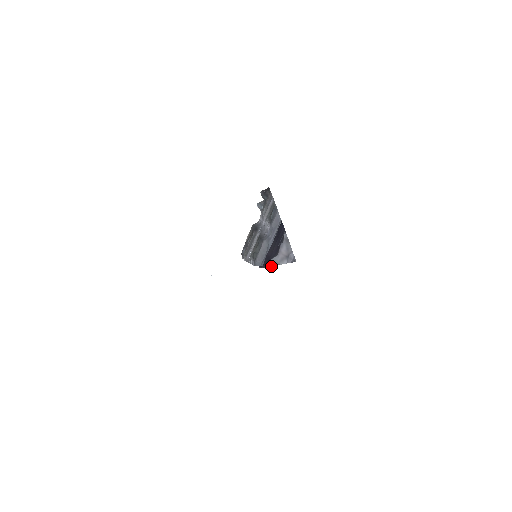
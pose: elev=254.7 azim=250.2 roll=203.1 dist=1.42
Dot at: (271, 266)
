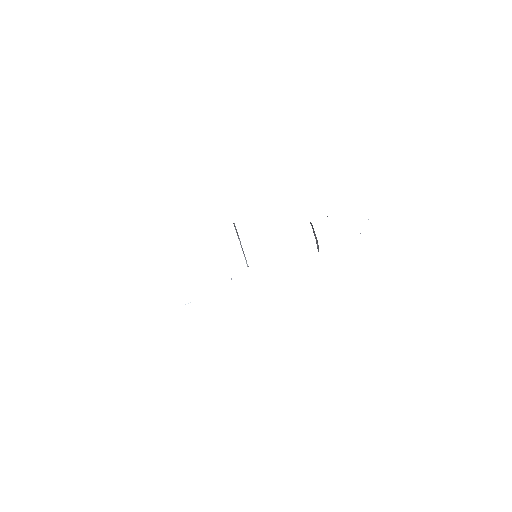
Dot at: occluded
